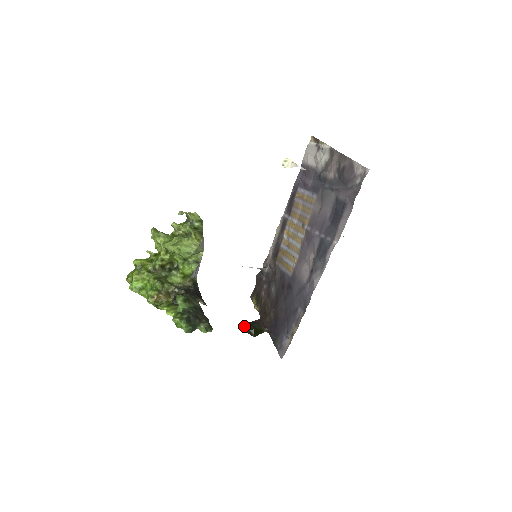
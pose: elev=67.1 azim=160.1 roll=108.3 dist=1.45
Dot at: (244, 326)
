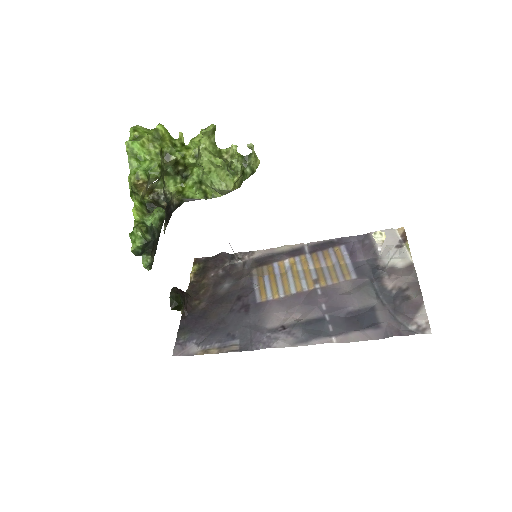
Dot at: (173, 289)
